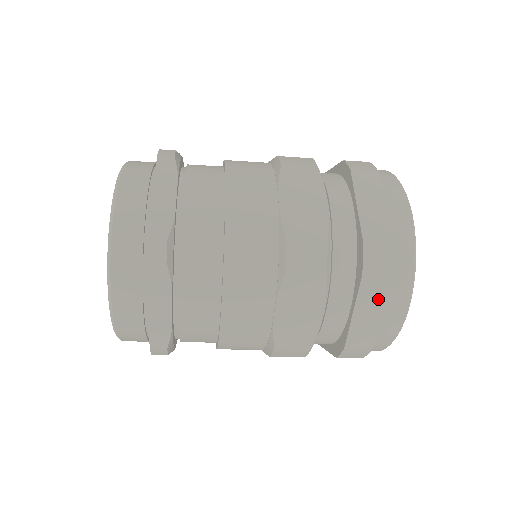
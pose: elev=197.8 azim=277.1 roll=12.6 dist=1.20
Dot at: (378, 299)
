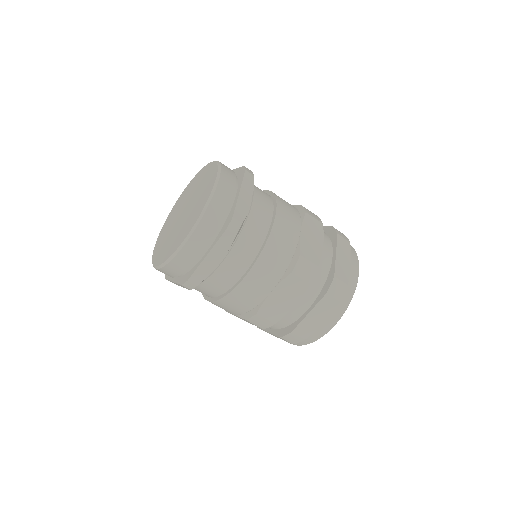
Dot at: (346, 252)
